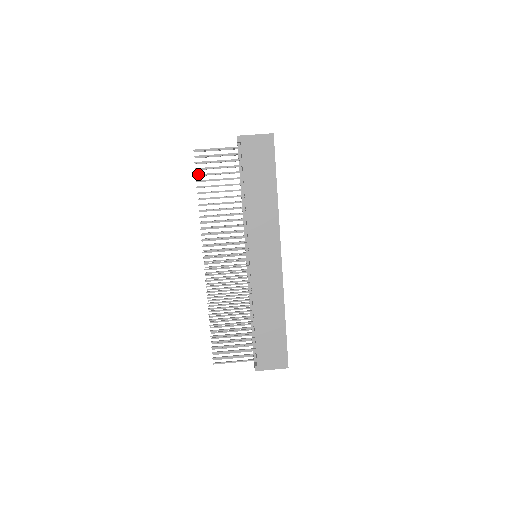
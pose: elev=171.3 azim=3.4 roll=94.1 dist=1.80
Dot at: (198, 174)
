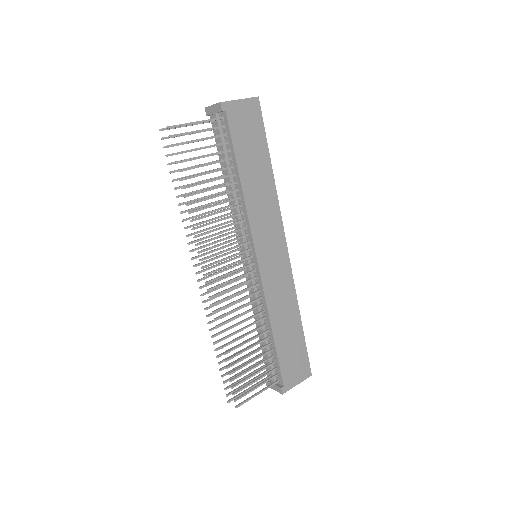
Dot at: (179, 161)
